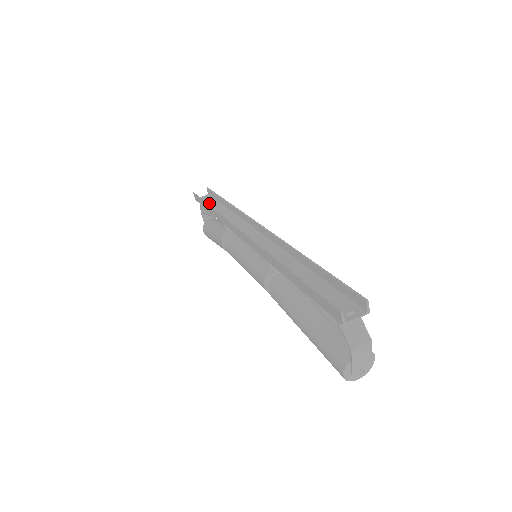
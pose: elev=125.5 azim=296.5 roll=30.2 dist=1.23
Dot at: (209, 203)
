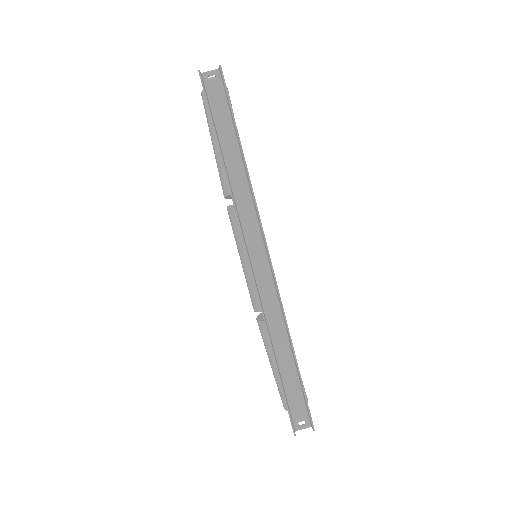
Dot at: (219, 112)
